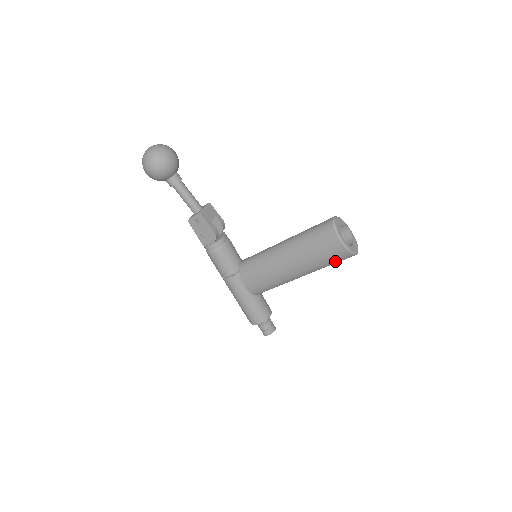
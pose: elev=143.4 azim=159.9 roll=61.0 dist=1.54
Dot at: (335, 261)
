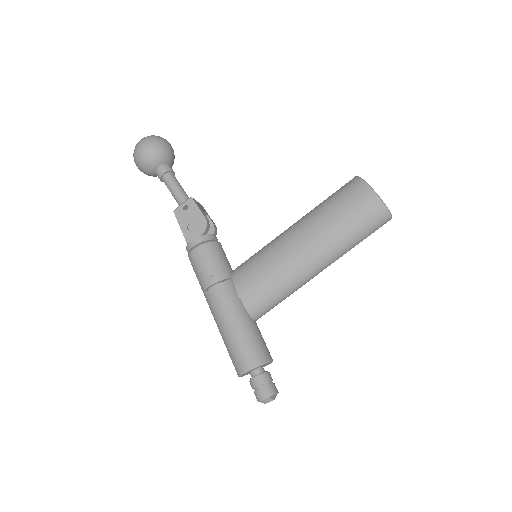
Dot at: (365, 226)
